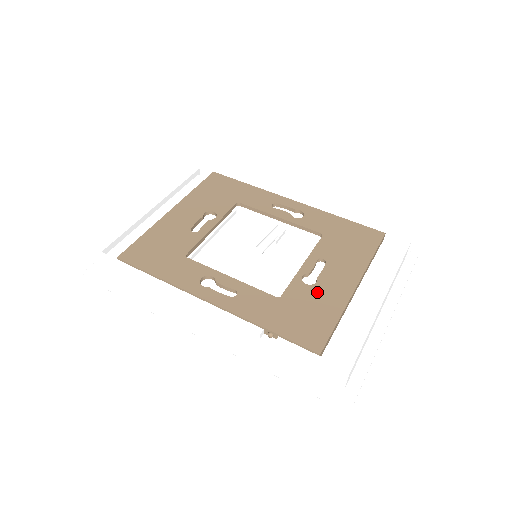
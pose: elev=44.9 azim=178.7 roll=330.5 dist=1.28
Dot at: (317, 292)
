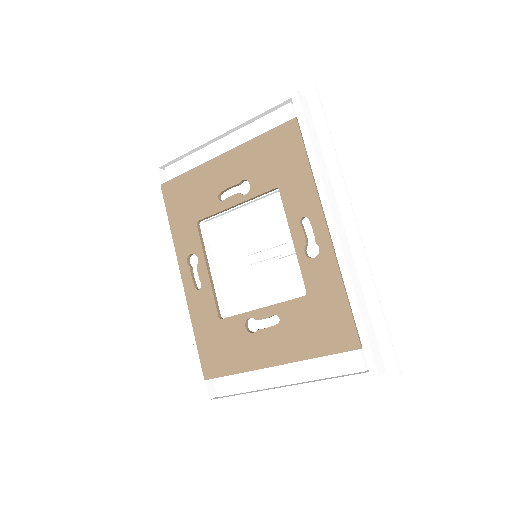
Dot at: (245, 341)
